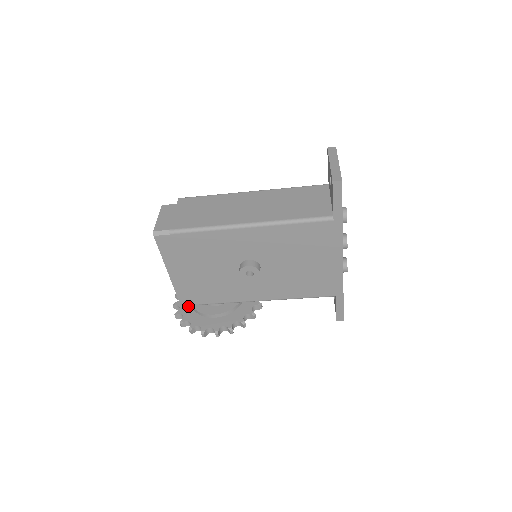
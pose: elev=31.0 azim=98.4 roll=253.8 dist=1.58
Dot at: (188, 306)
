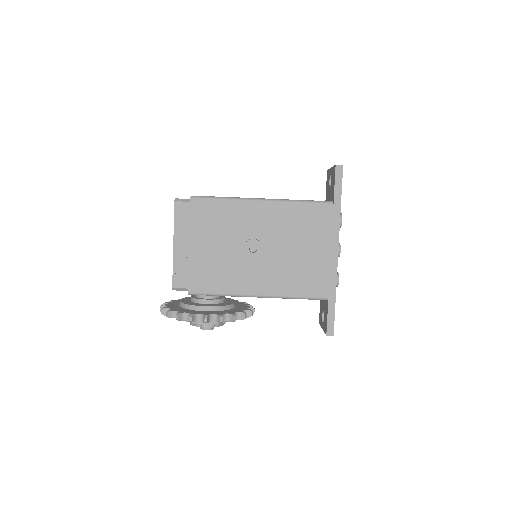
Dot at: (176, 306)
